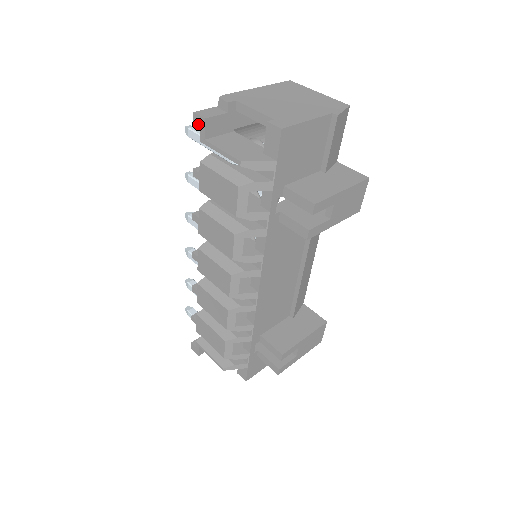
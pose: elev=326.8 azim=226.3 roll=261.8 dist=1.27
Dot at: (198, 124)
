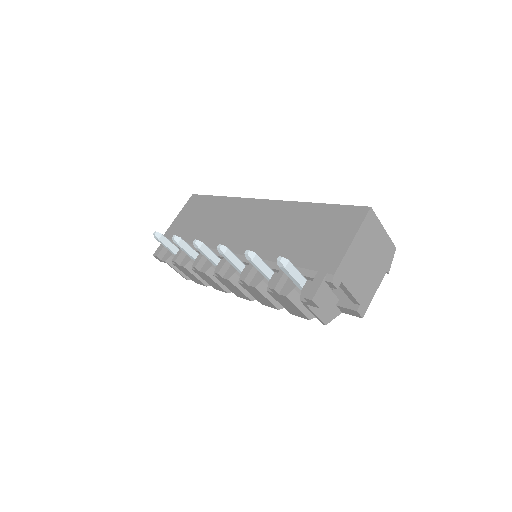
Dot at: (309, 302)
